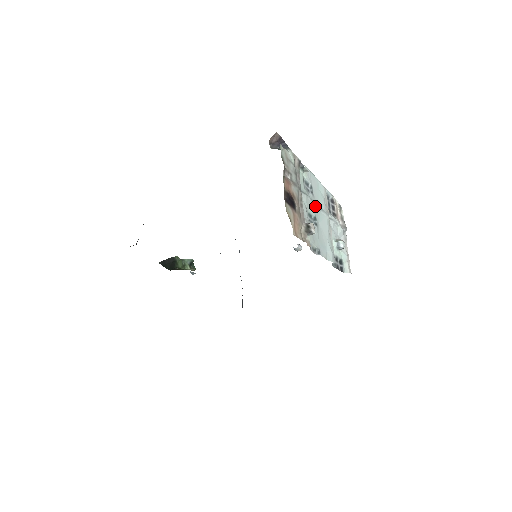
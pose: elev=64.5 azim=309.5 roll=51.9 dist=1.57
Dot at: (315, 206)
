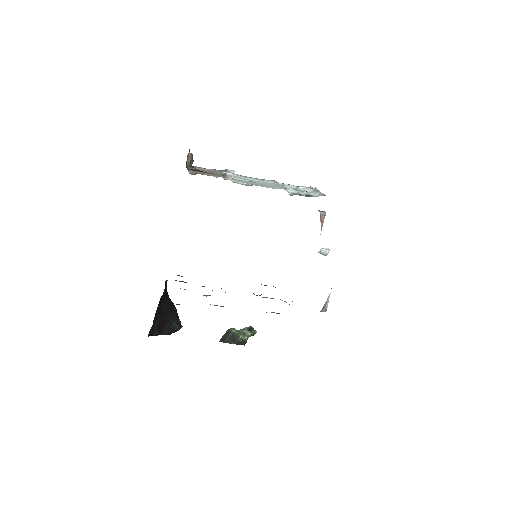
Dot at: (250, 179)
